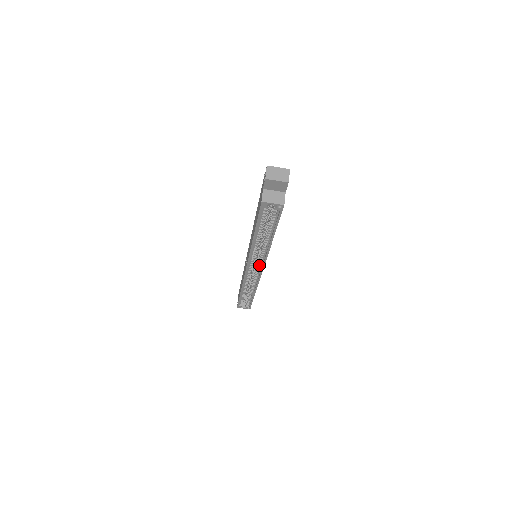
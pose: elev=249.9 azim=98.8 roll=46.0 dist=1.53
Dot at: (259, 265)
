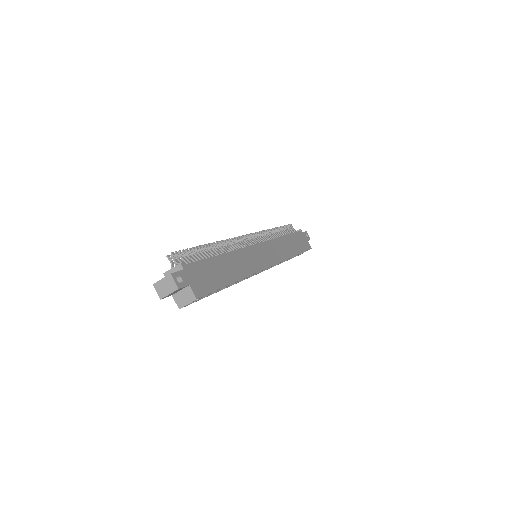
Dot at: occluded
